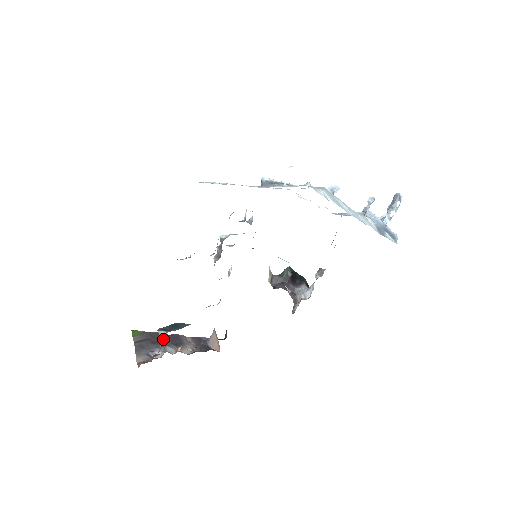
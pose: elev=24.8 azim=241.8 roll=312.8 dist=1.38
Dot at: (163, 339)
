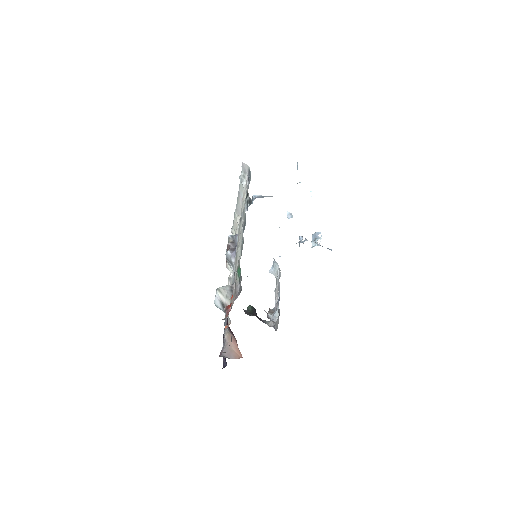
Dot at: (229, 292)
